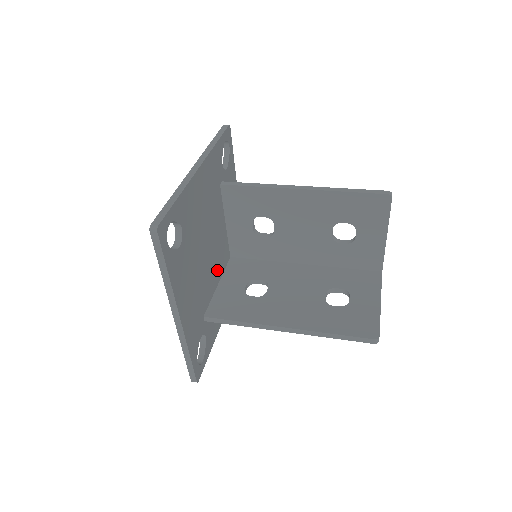
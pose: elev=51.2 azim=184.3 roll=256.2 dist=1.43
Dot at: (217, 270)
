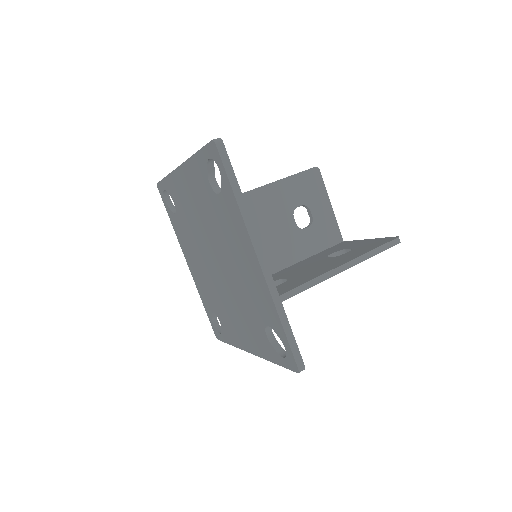
Dot at: occluded
